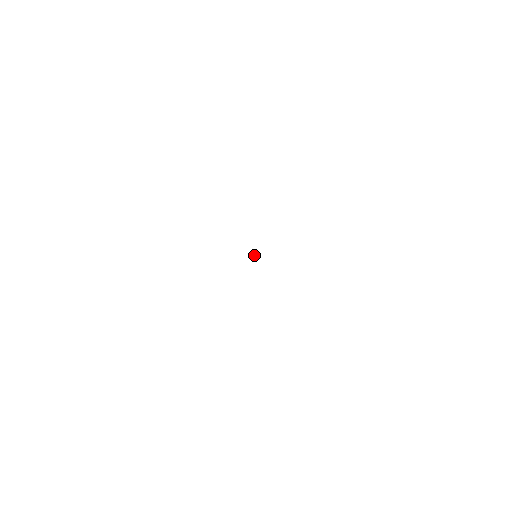
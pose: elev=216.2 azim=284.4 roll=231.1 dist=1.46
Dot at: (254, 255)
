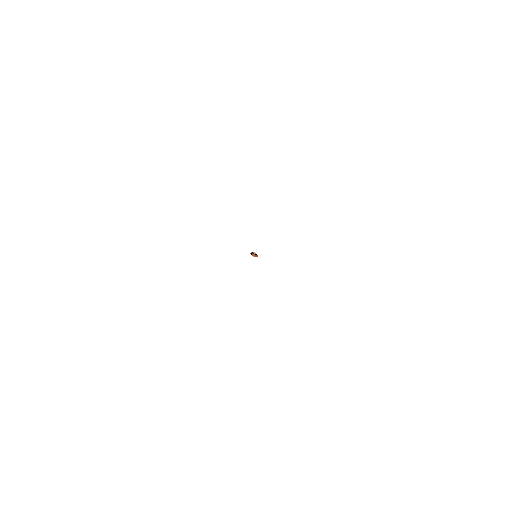
Dot at: (254, 255)
